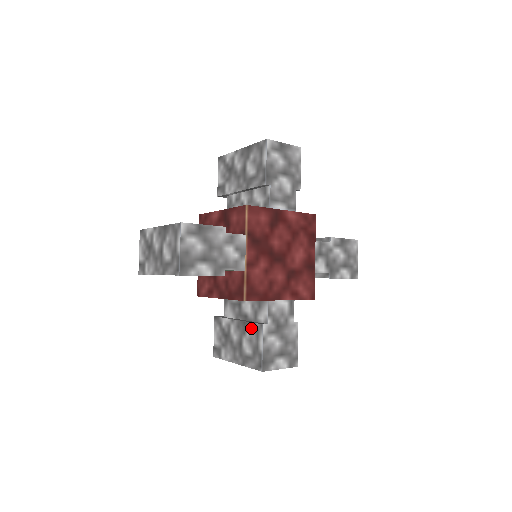
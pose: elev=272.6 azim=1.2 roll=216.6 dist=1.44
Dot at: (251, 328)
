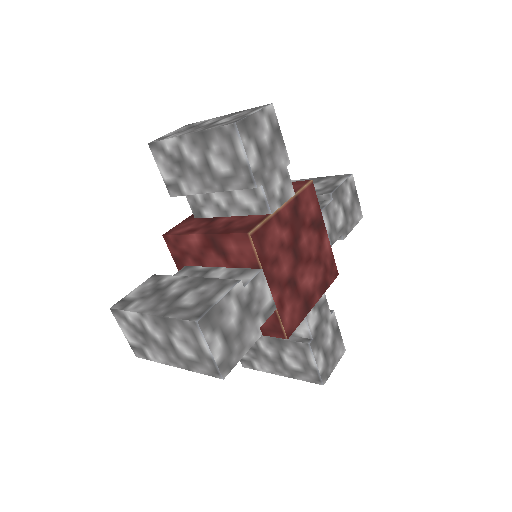
Dot at: (215, 282)
